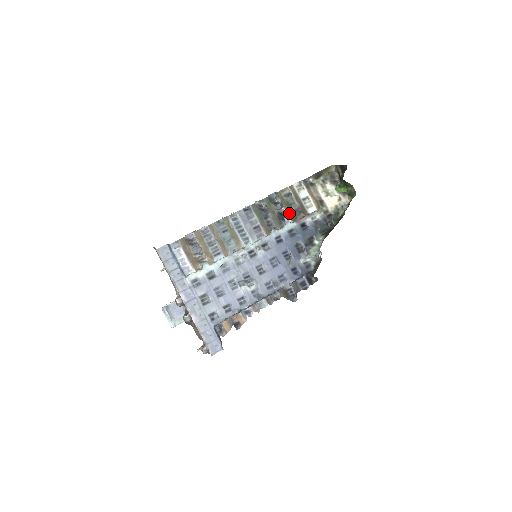
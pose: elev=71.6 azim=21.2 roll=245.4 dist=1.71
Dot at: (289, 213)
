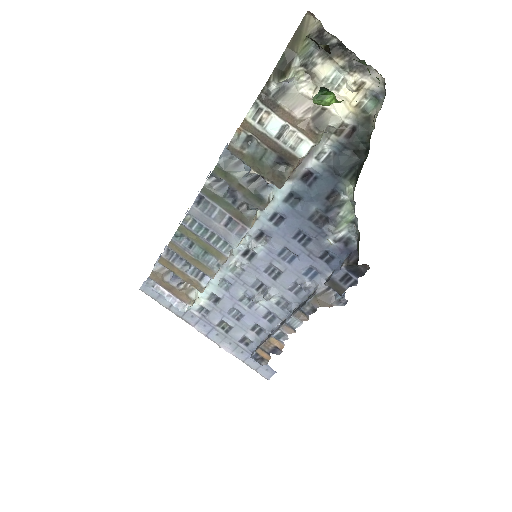
Dot at: (265, 176)
